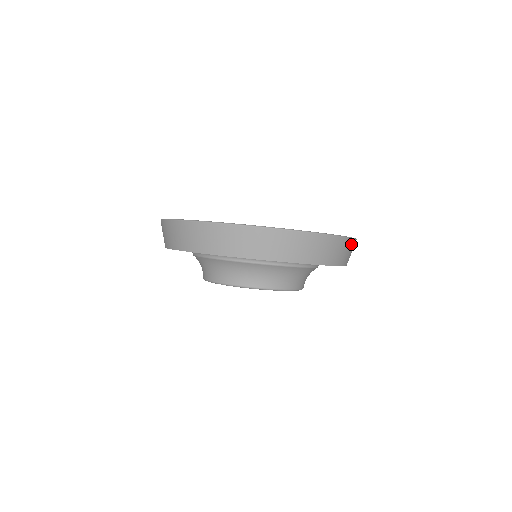
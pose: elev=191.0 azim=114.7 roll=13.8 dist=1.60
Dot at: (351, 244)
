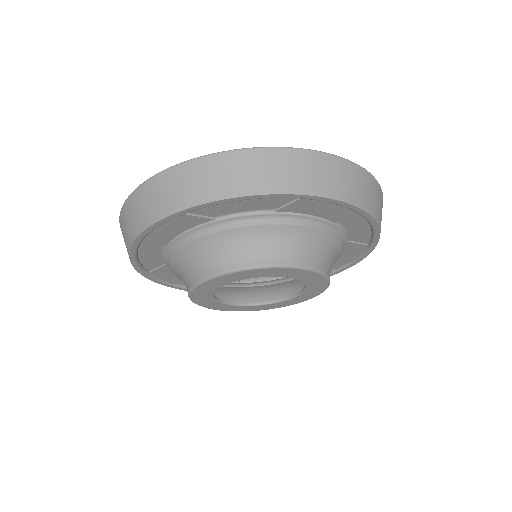
Dot at: (341, 166)
